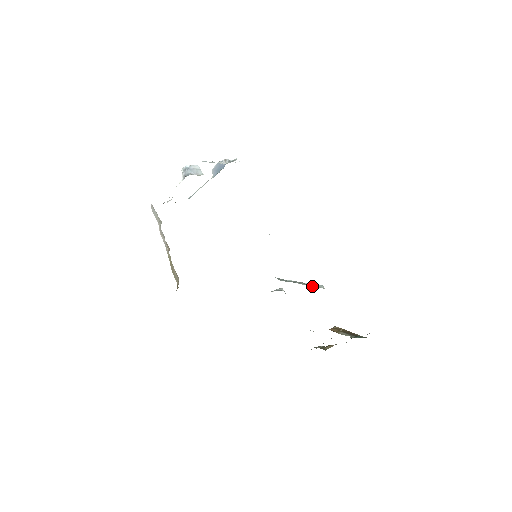
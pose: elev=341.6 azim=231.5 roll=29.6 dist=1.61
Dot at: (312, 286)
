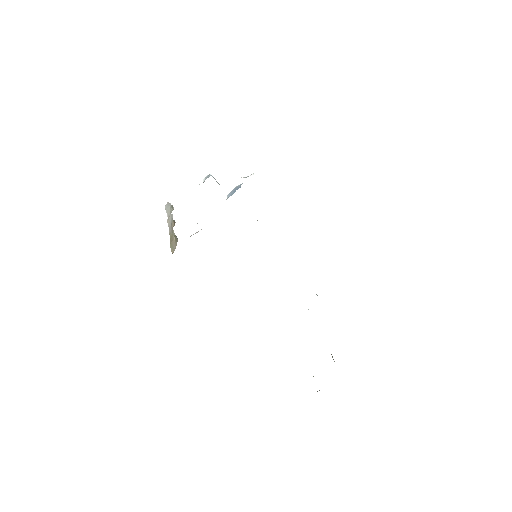
Dot at: occluded
